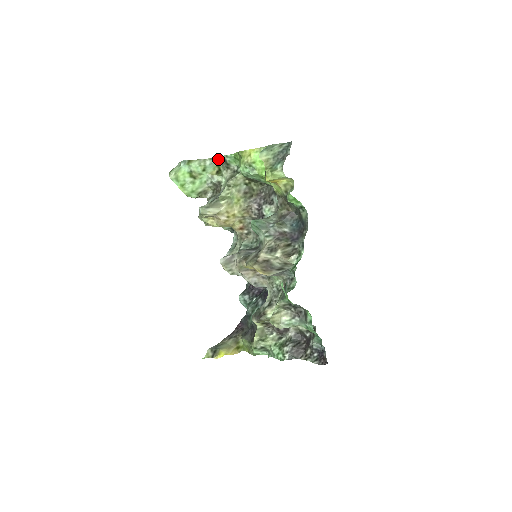
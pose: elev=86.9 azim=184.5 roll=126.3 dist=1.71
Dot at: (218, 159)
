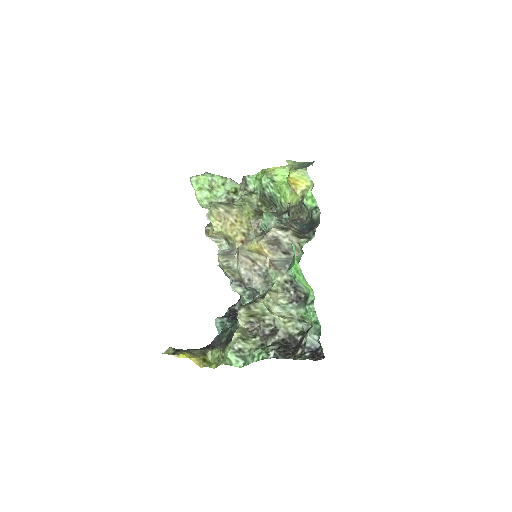
Dot at: (237, 183)
